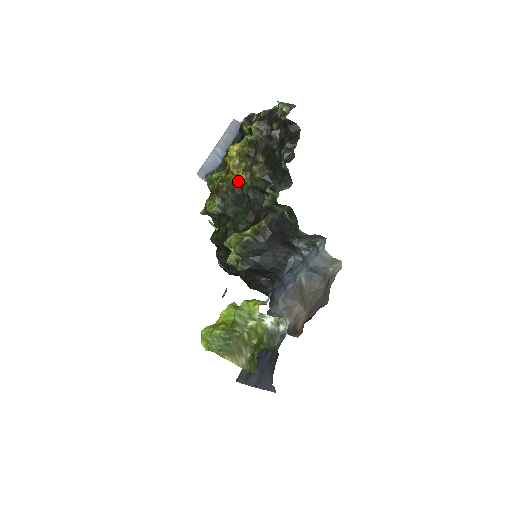
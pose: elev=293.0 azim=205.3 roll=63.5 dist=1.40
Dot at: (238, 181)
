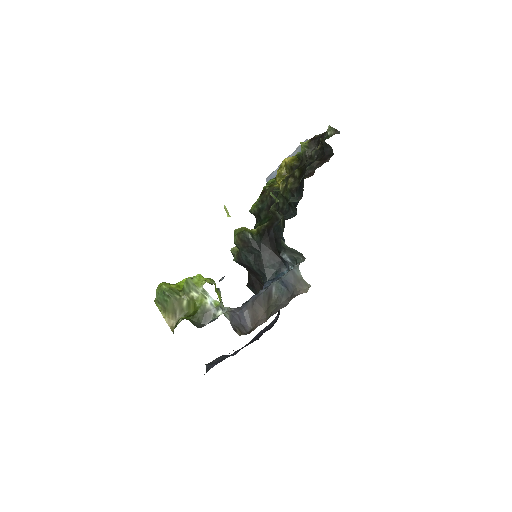
Dot at: (278, 189)
